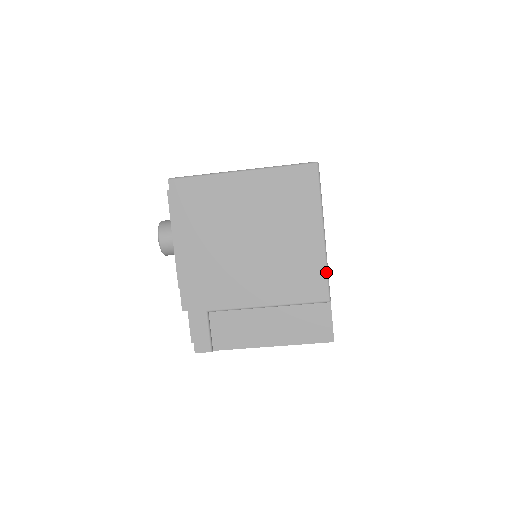
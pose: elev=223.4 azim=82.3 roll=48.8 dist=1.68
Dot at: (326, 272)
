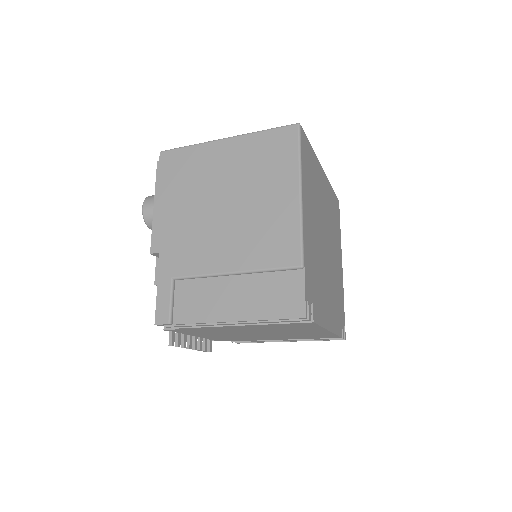
Dot at: (300, 233)
